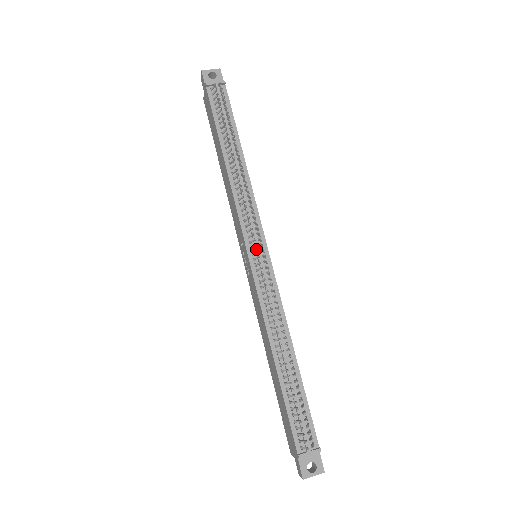
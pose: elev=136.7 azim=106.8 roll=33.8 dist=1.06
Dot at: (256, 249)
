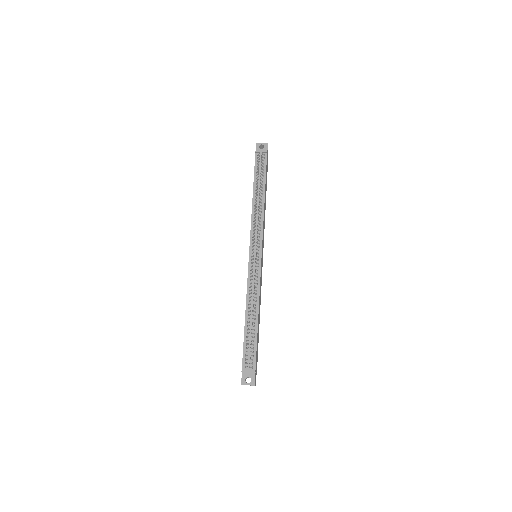
Dot at: (254, 251)
